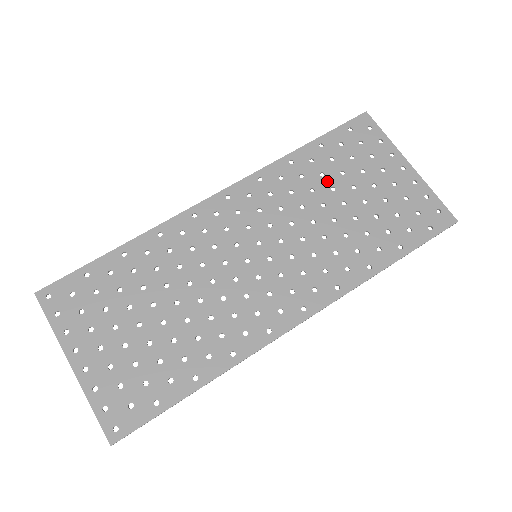
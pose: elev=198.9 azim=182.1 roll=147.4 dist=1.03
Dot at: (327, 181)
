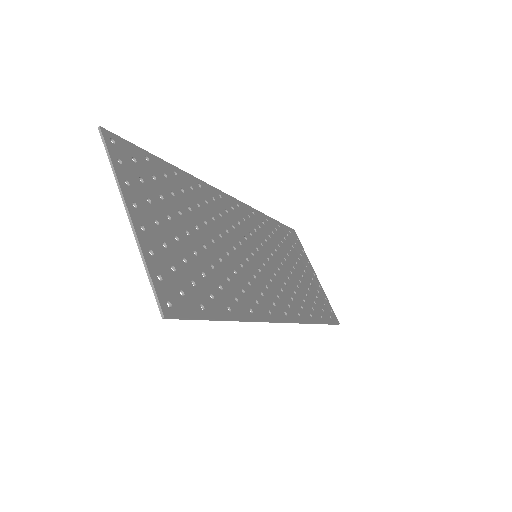
Dot at: (285, 248)
